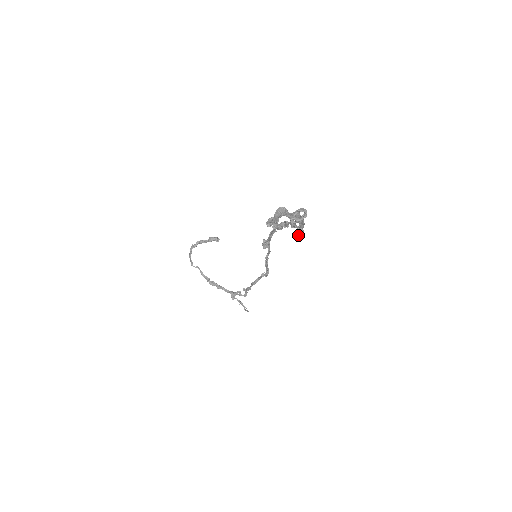
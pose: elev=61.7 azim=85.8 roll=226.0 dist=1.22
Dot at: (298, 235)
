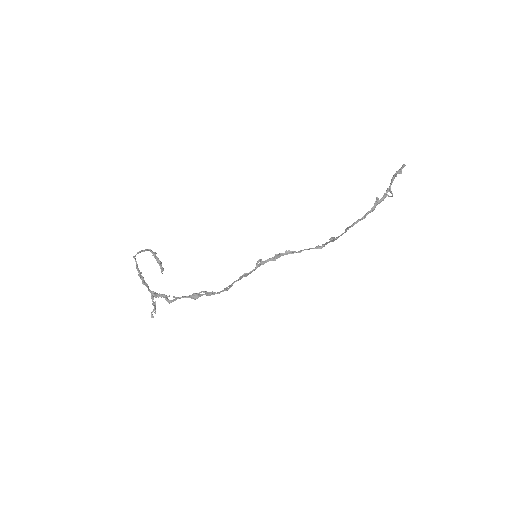
Dot at: (347, 227)
